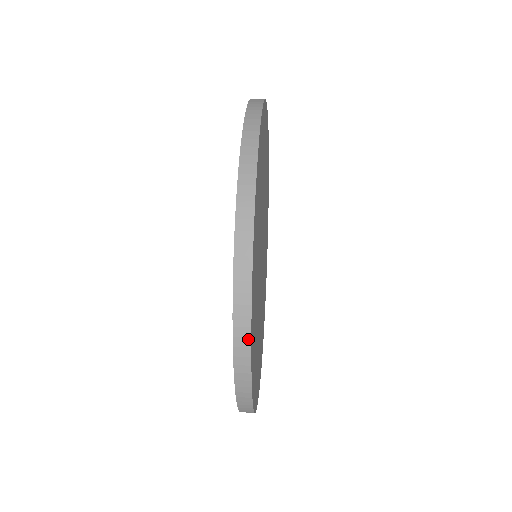
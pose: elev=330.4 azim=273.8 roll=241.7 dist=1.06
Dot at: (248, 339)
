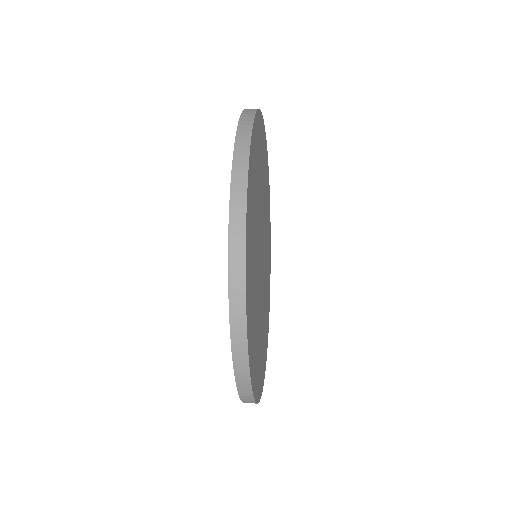
Dot at: (254, 111)
